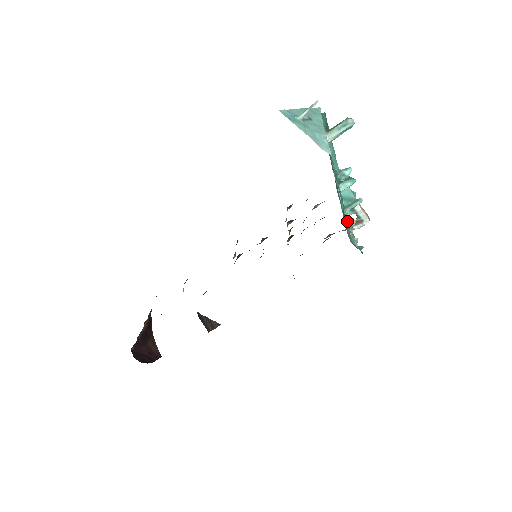
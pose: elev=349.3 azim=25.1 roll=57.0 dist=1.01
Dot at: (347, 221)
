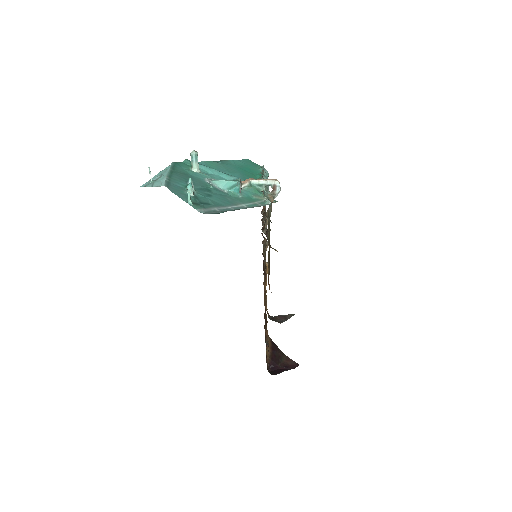
Dot at: (259, 195)
